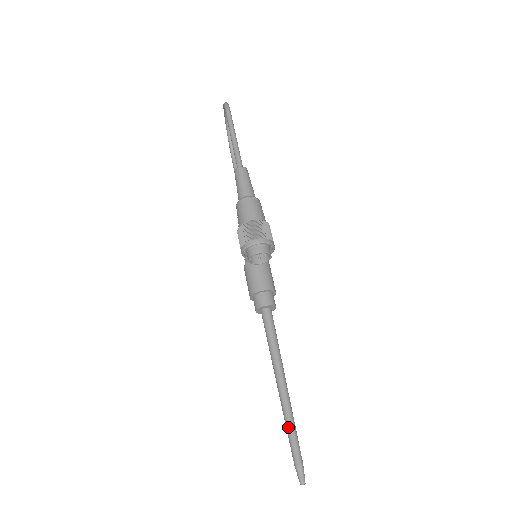
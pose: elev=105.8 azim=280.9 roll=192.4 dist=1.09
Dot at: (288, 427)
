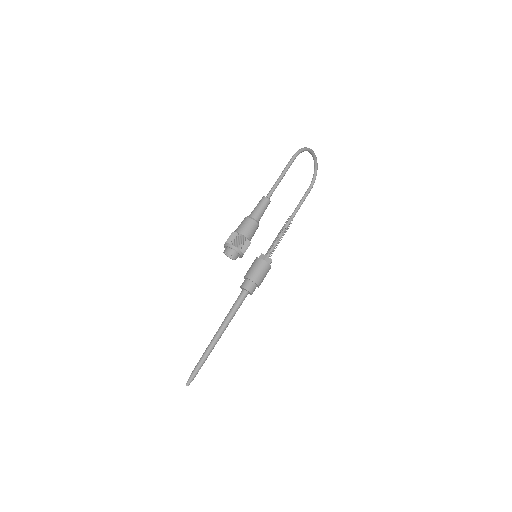
Dot at: (202, 355)
